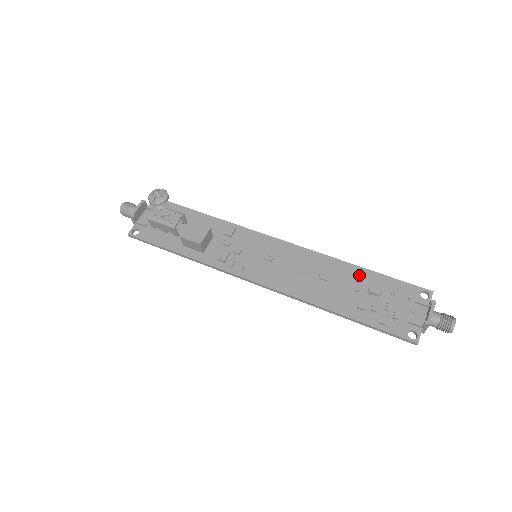
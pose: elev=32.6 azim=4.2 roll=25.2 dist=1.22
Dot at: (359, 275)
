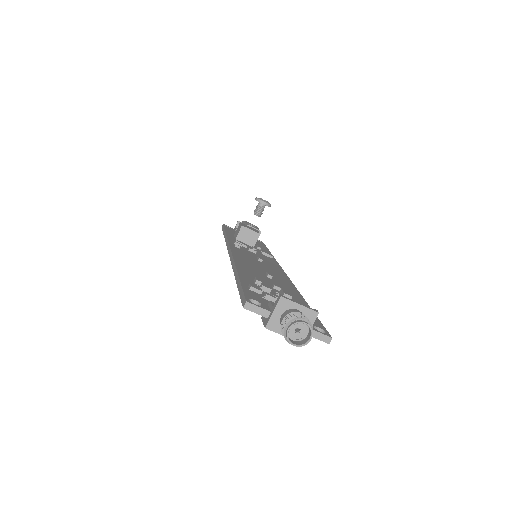
Dot at: (295, 296)
